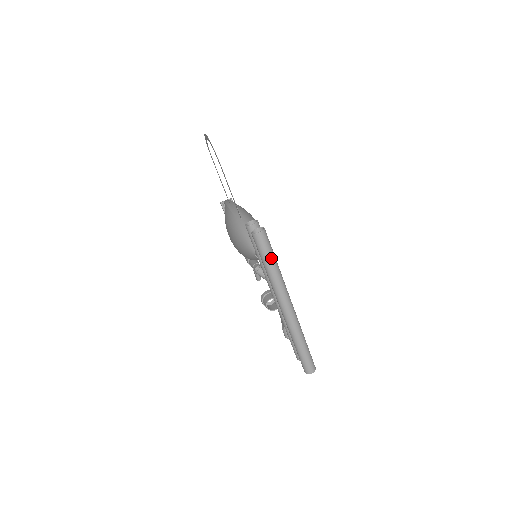
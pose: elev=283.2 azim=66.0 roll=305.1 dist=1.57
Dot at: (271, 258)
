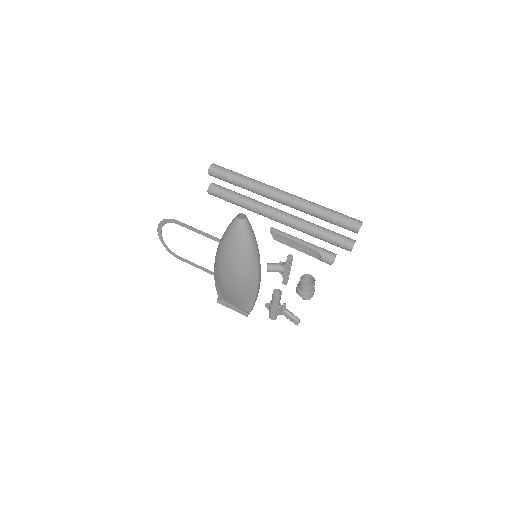
Dot at: (235, 173)
